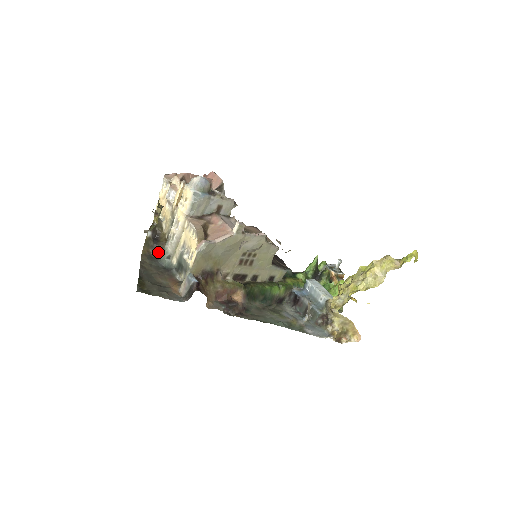
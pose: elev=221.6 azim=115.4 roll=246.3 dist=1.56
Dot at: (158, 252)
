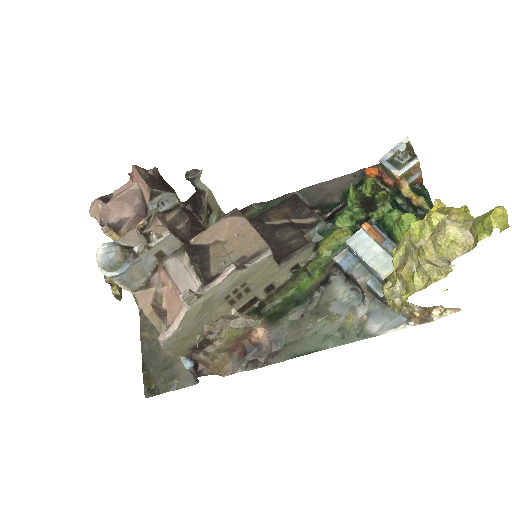
Dot at: occluded
